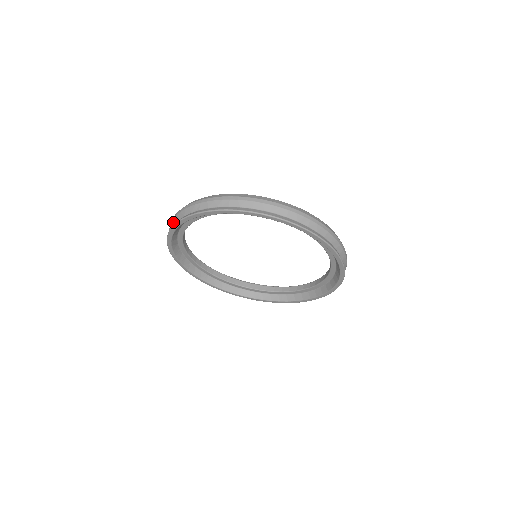
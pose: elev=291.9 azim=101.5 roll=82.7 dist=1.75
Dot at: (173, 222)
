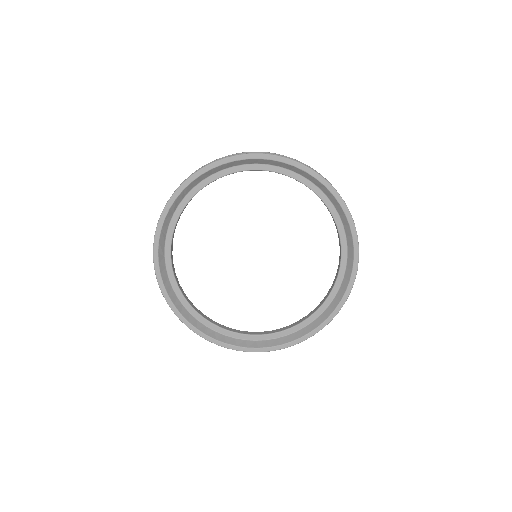
Dot at: occluded
